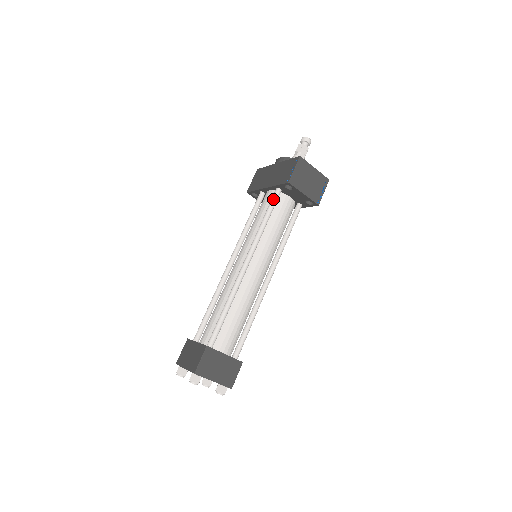
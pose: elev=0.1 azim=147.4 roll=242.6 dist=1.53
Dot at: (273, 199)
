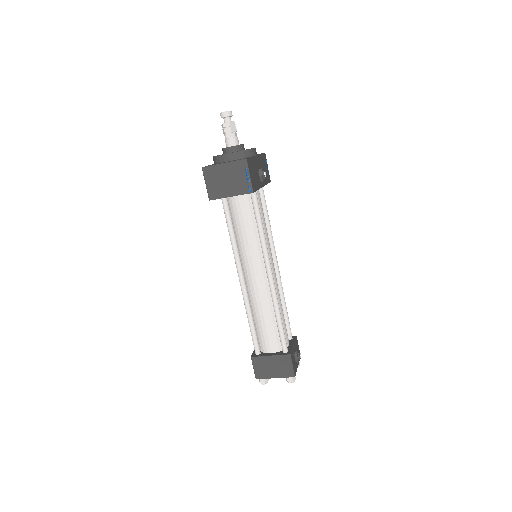
Dot at: occluded
